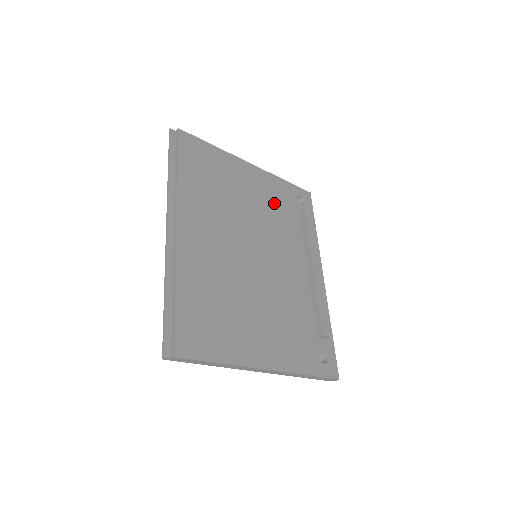
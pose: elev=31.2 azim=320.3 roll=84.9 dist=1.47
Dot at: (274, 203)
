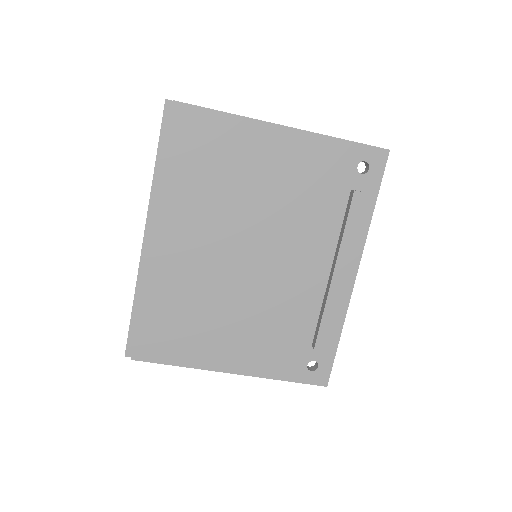
Dot at: (307, 182)
